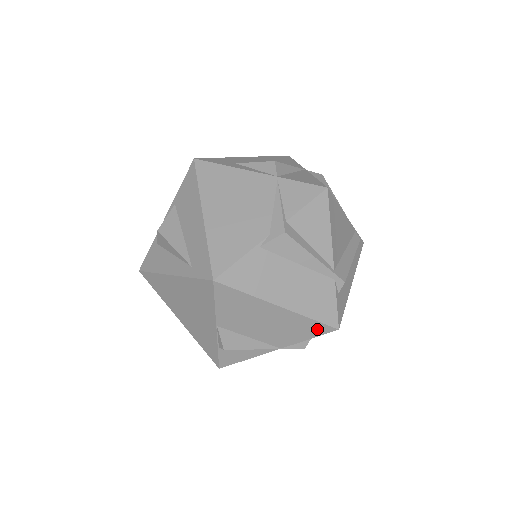
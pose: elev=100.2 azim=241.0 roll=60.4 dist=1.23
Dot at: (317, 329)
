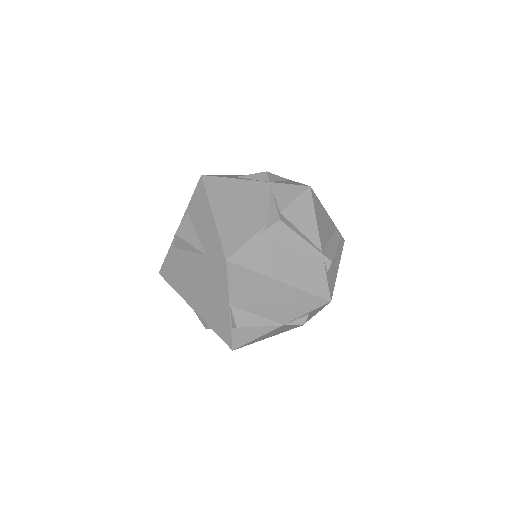
Dot at: (313, 302)
